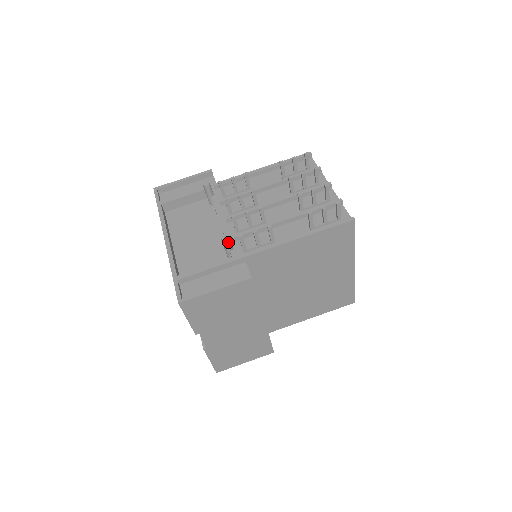
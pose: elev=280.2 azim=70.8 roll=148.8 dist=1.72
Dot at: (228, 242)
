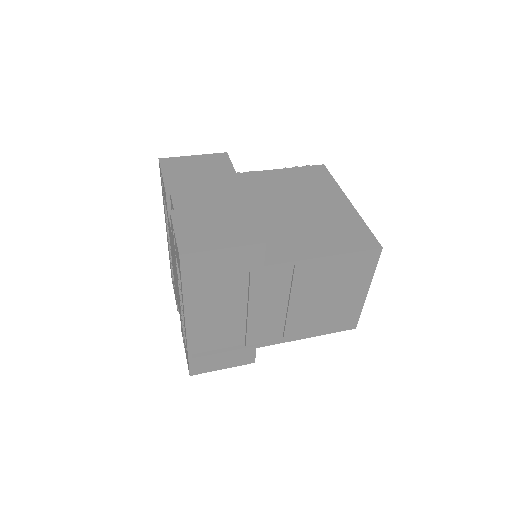
Dot at: occluded
